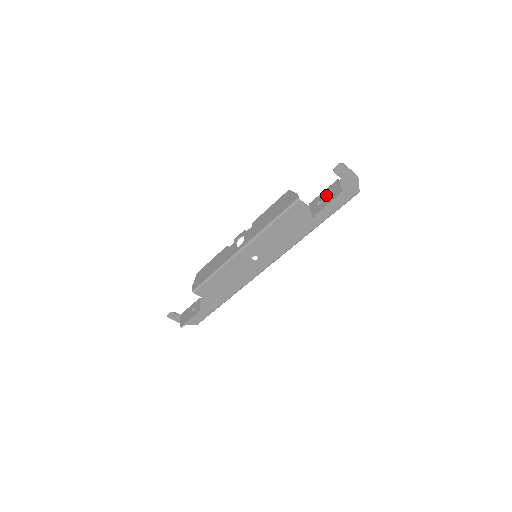
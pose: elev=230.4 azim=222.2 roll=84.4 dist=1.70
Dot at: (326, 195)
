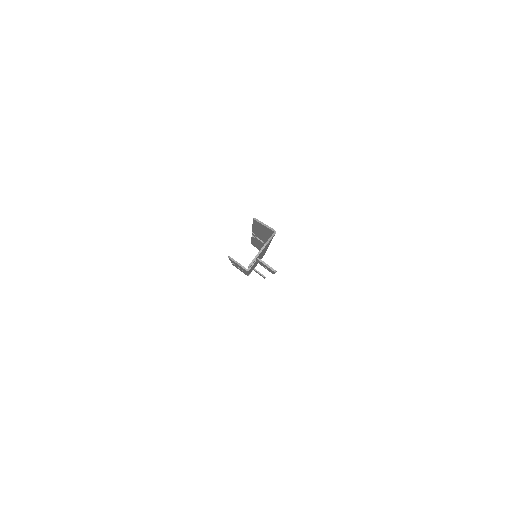
Dot at: occluded
